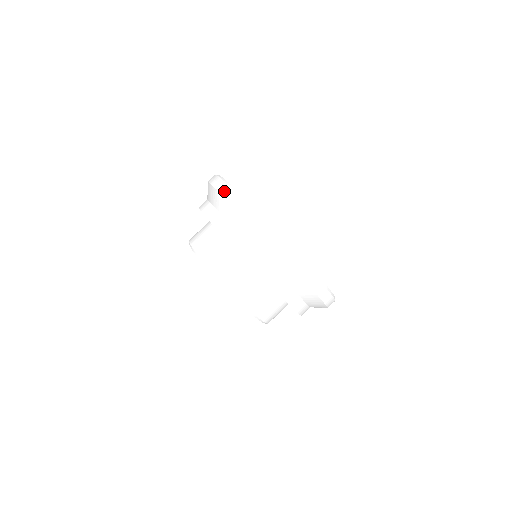
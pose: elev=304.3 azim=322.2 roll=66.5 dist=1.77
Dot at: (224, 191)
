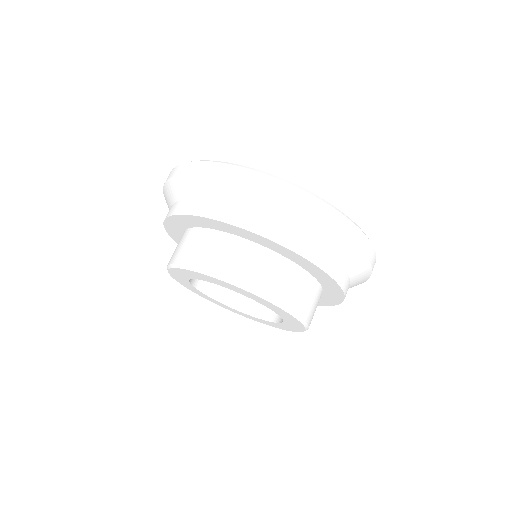
Dot at: occluded
